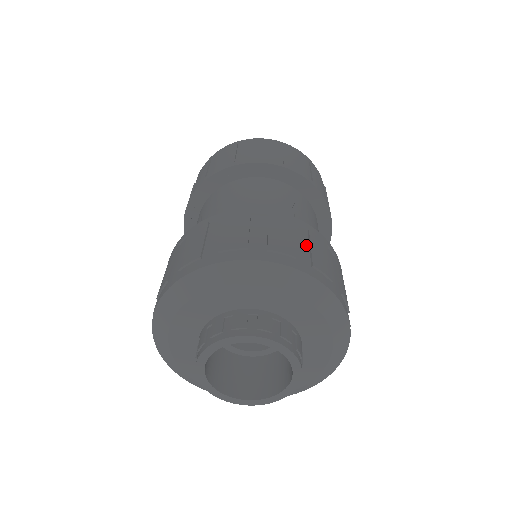
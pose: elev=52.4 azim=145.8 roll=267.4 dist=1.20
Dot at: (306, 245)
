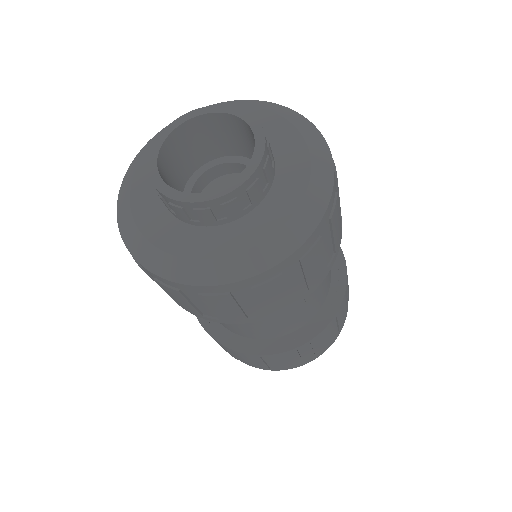
Dot at: occluded
